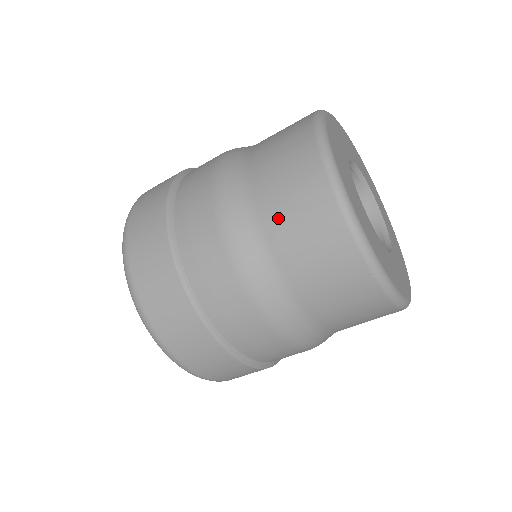
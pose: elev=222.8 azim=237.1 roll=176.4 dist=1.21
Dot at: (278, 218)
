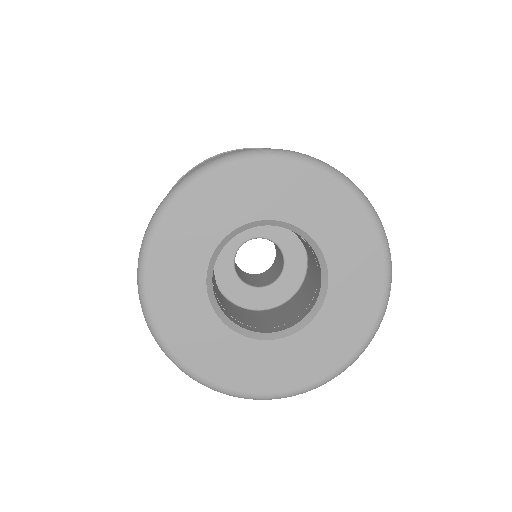
Dot at: occluded
